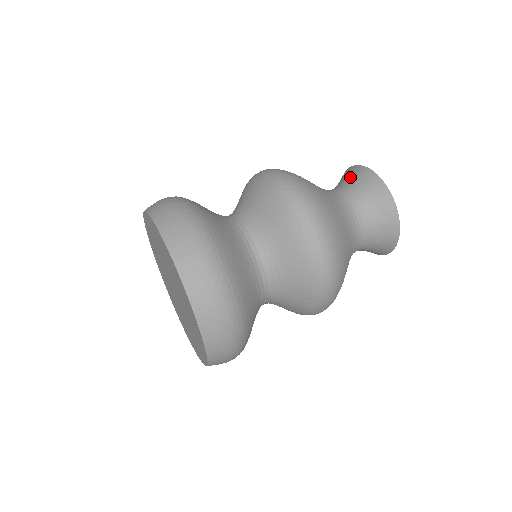
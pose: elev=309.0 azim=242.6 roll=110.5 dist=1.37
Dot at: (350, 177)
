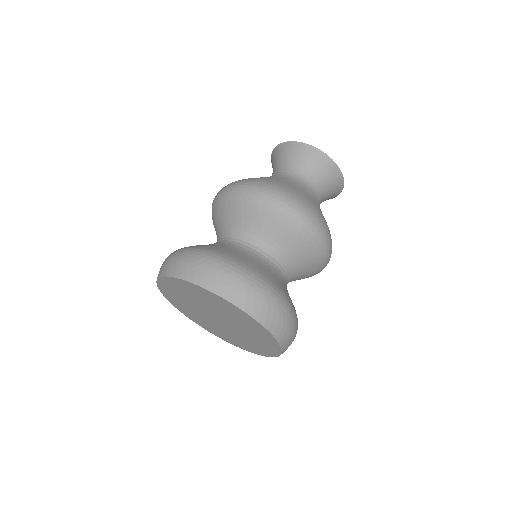
Dot at: (287, 155)
